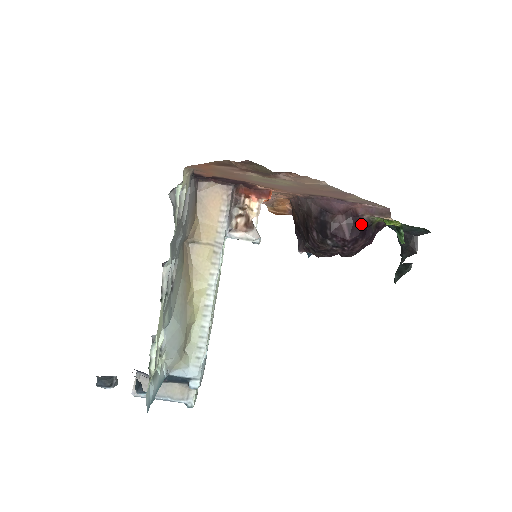
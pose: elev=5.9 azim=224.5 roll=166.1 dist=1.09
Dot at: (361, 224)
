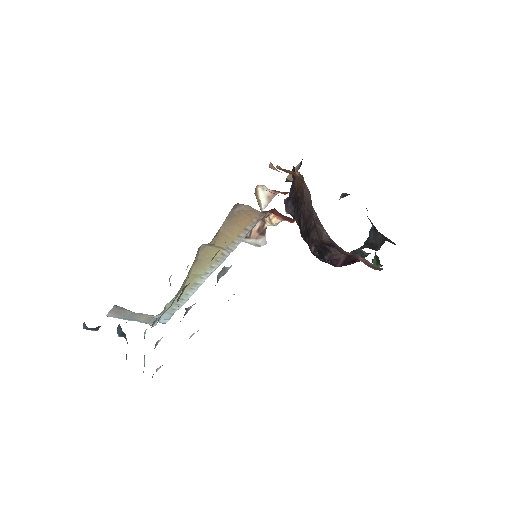
Dot at: occluded
